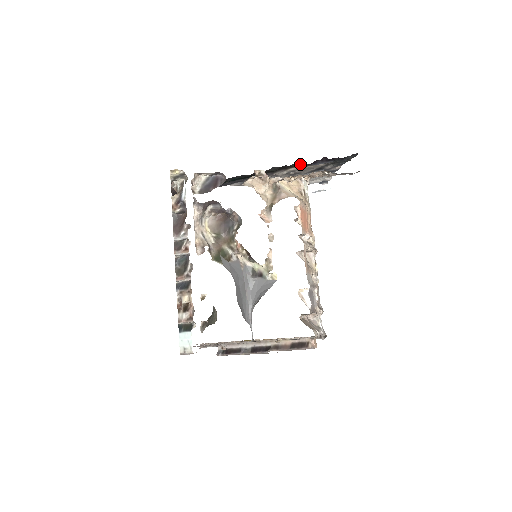
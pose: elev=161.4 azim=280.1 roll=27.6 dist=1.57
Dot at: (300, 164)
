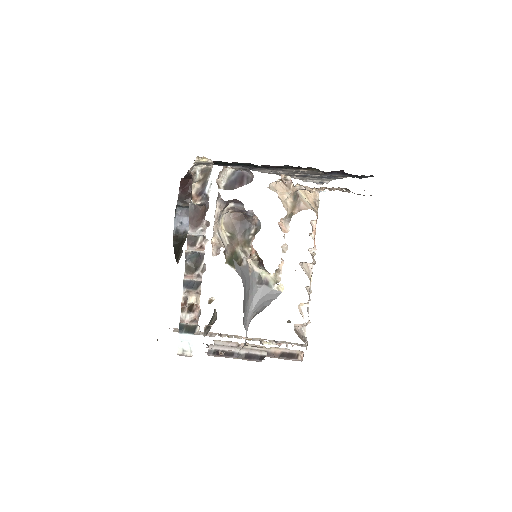
Dot at: (314, 169)
